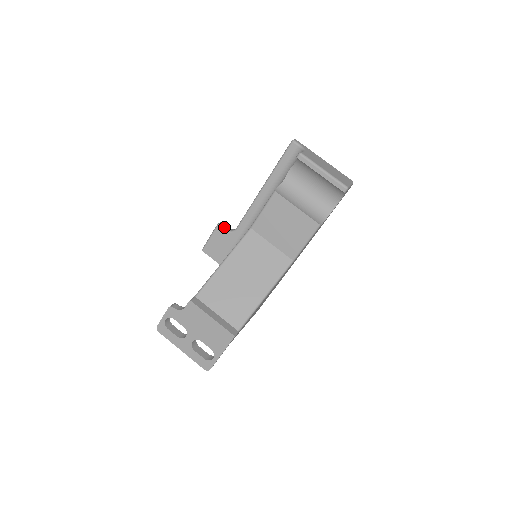
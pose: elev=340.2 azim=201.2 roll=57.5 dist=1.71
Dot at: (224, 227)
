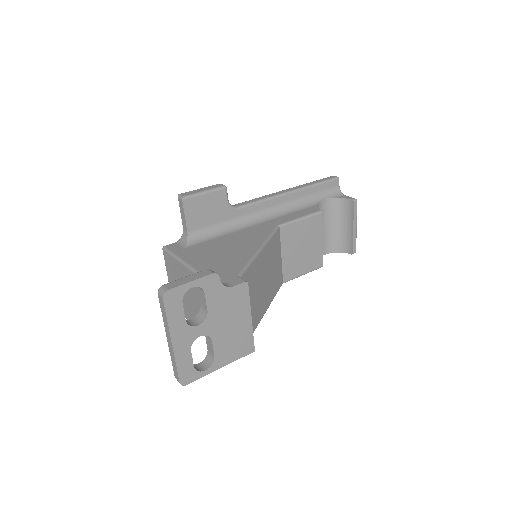
Dot at: (227, 194)
